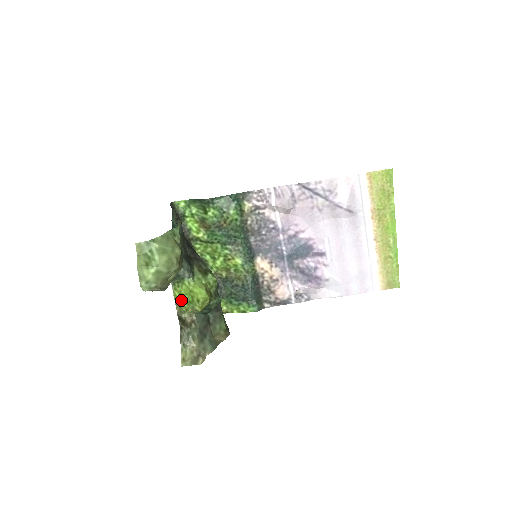
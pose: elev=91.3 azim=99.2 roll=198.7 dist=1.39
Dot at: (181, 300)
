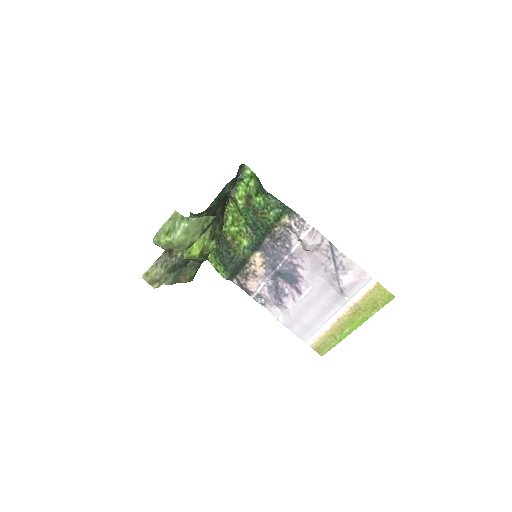
Dot at: occluded
